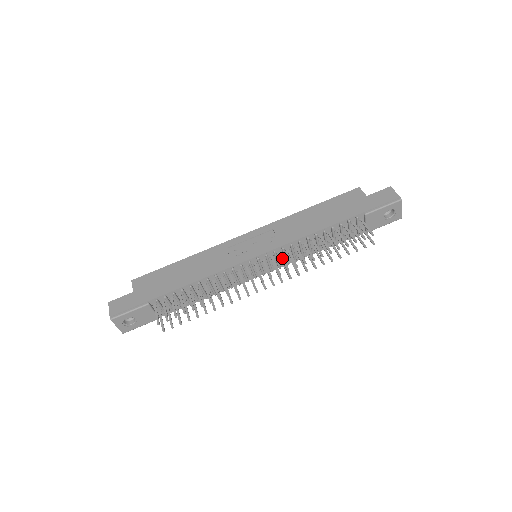
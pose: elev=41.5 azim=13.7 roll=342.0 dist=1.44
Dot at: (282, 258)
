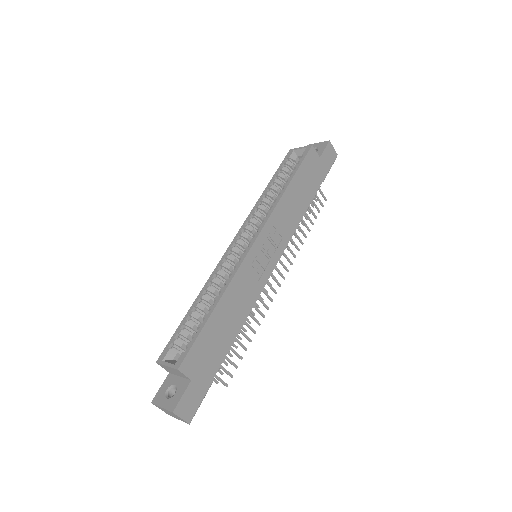
Dot at: (284, 253)
